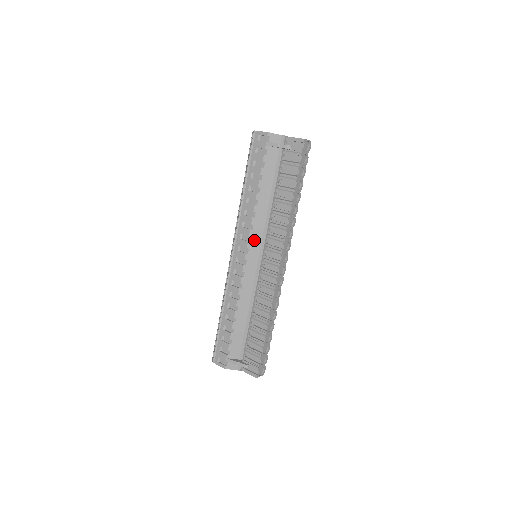
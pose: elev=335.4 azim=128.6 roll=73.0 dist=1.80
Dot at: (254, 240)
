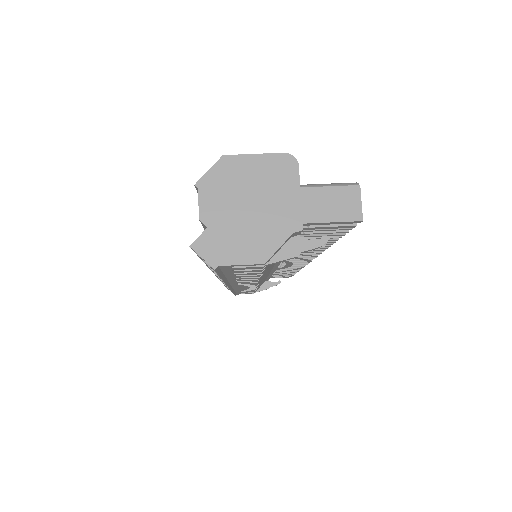
Dot at: (264, 276)
